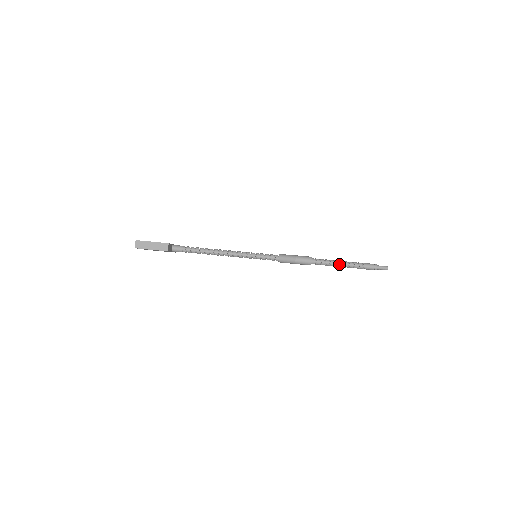
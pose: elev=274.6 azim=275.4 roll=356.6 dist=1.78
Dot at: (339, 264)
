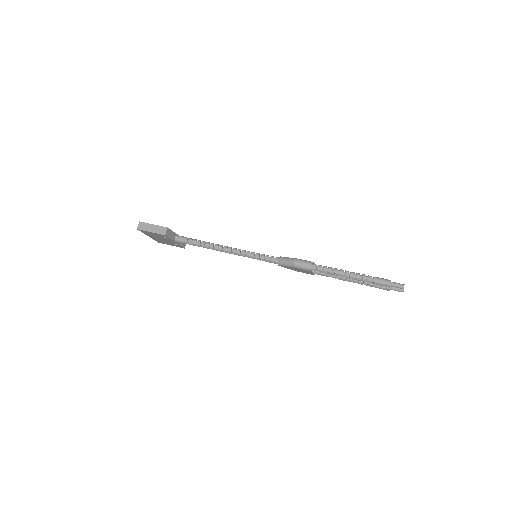
Dot at: (344, 274)
